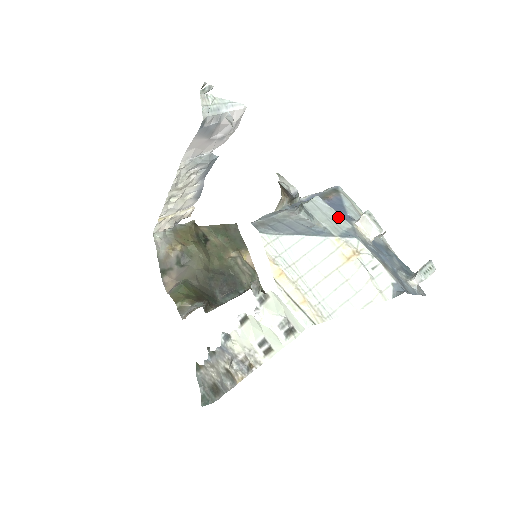
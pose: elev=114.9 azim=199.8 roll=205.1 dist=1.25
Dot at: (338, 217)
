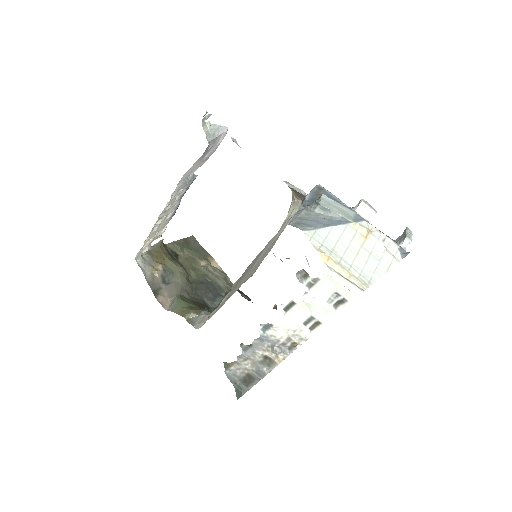
Dot at: (344, 208)
